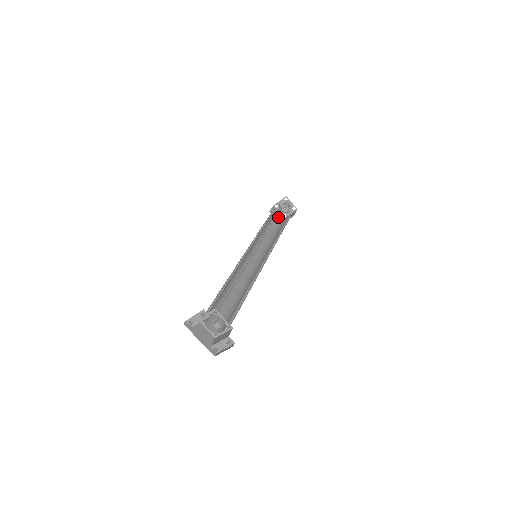
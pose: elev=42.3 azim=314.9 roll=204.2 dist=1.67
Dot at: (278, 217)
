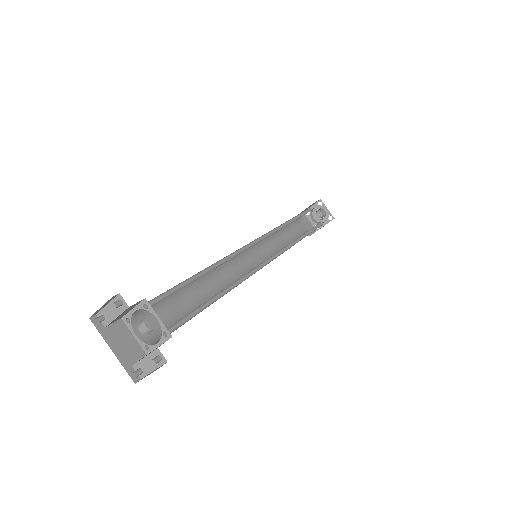
Dot at: (307, 227)
